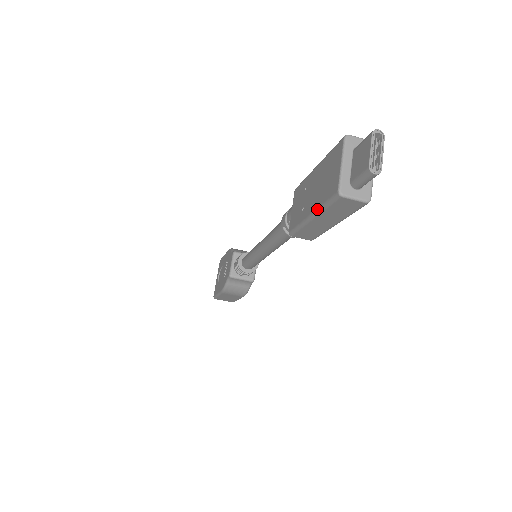
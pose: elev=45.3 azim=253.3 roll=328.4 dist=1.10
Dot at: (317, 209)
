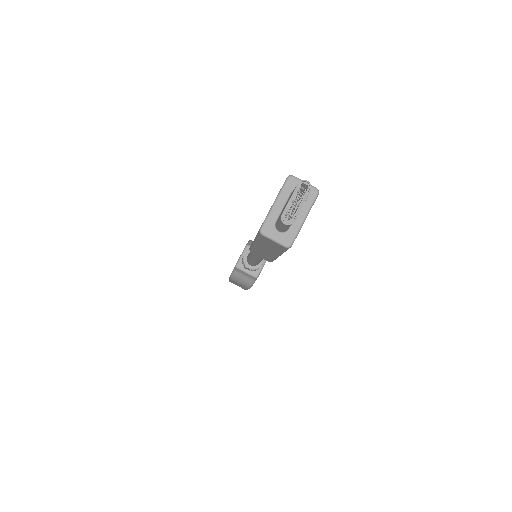
Dot at: (255, 237)
